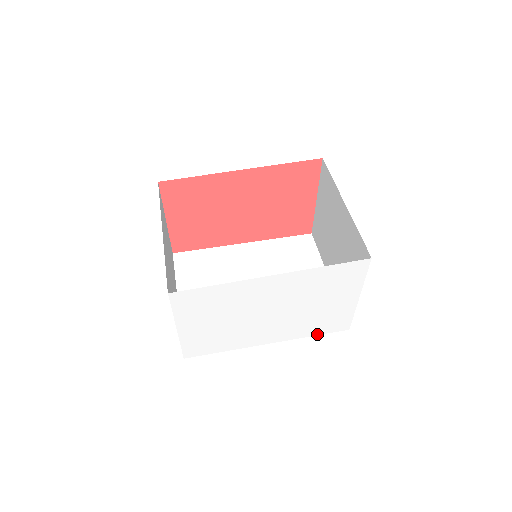
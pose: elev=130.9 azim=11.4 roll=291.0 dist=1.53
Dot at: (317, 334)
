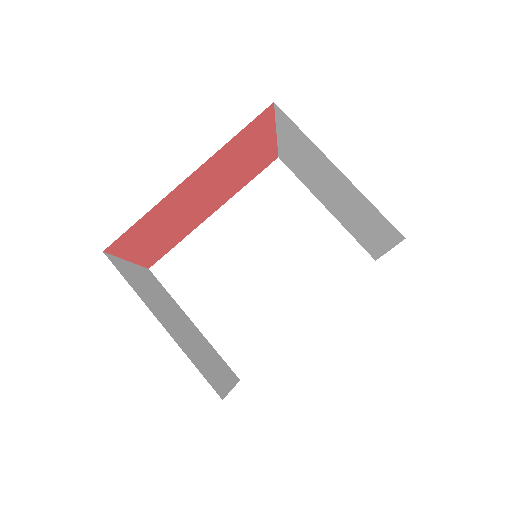
Dot at: (348, 284)
